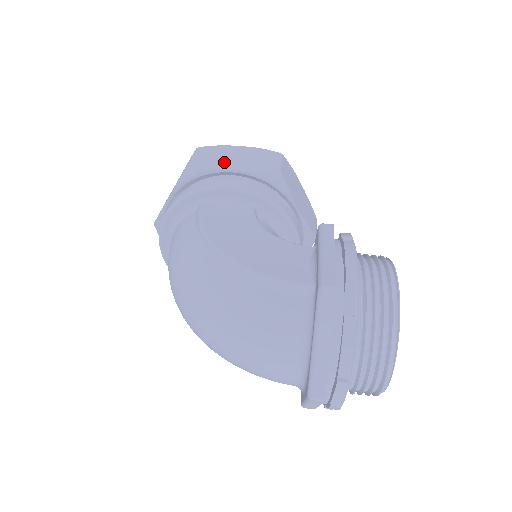
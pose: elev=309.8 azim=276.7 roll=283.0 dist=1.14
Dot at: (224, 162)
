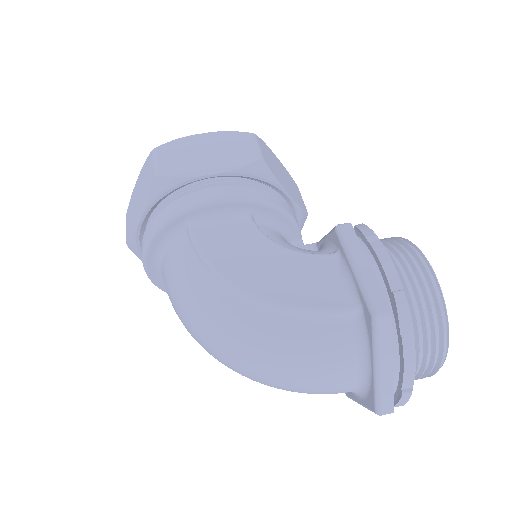
Dot at: (196, 165)
